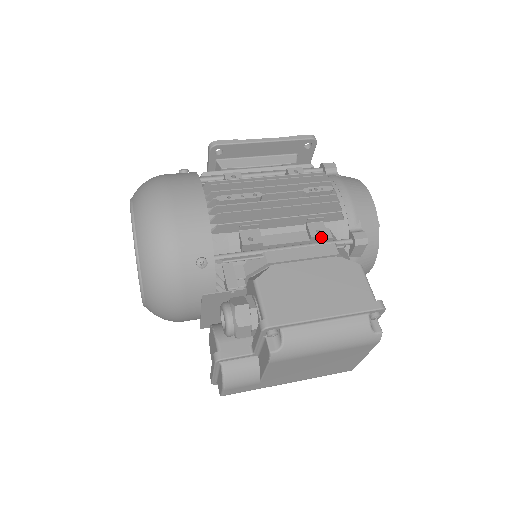
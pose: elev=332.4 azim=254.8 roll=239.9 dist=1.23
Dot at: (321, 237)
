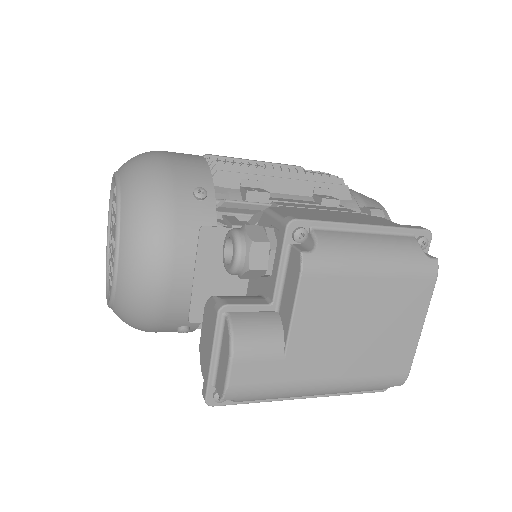
Dot at: (332, 202)
